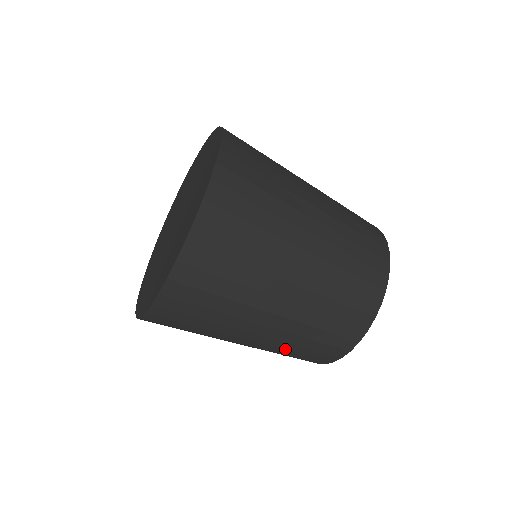
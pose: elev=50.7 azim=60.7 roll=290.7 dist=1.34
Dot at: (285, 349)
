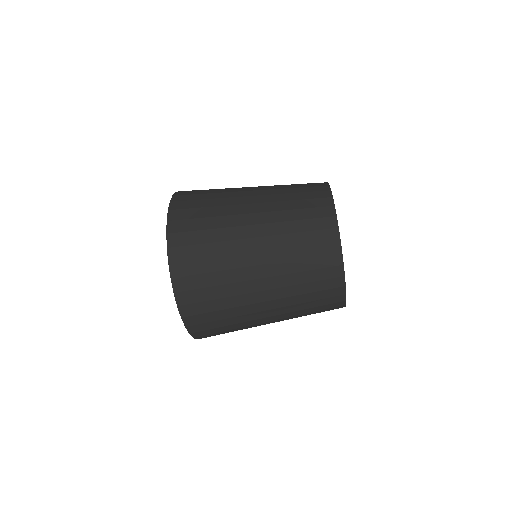
Dot at: (300, 310)
